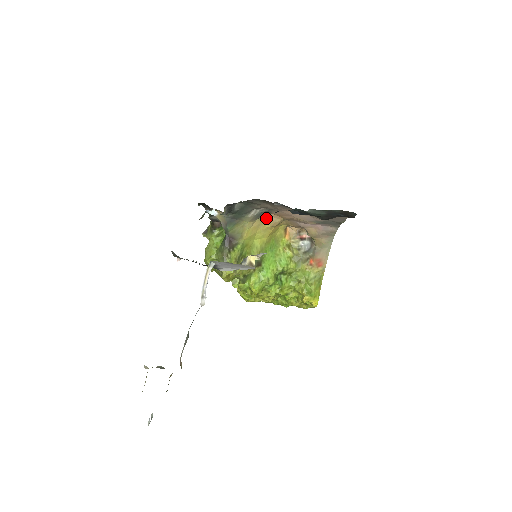
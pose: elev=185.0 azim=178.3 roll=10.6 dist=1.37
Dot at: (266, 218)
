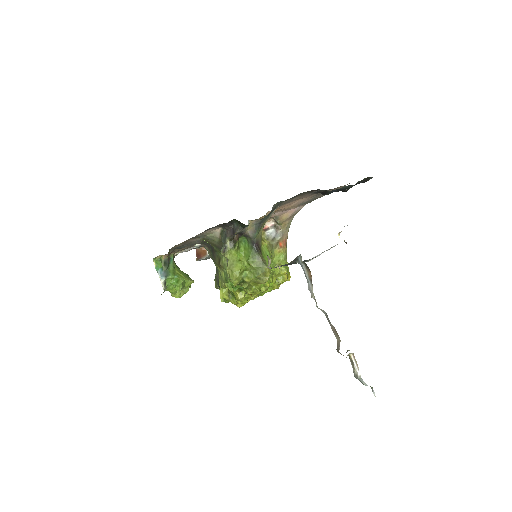
Dot at: occluded
